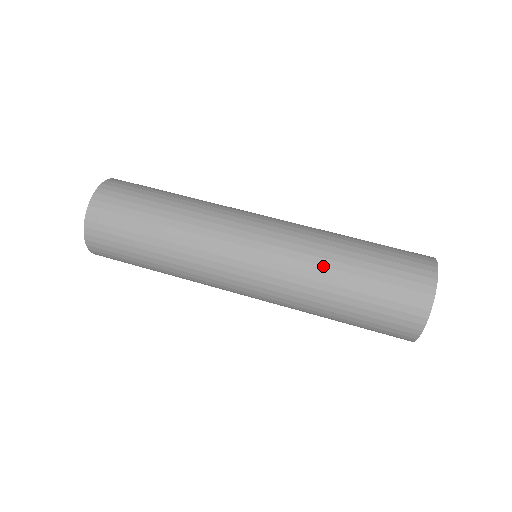
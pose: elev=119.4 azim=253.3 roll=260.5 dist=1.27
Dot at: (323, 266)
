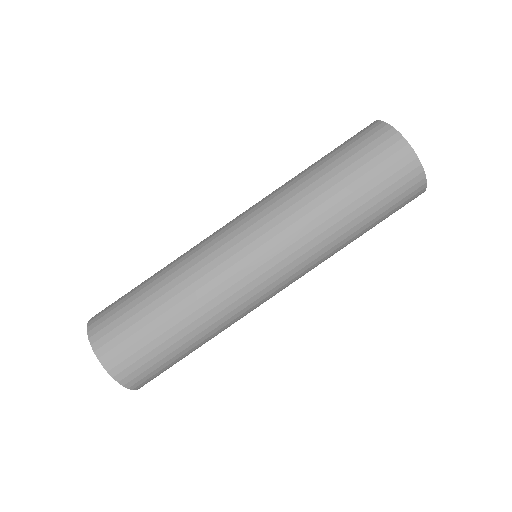
Dot at: (332, 235)
